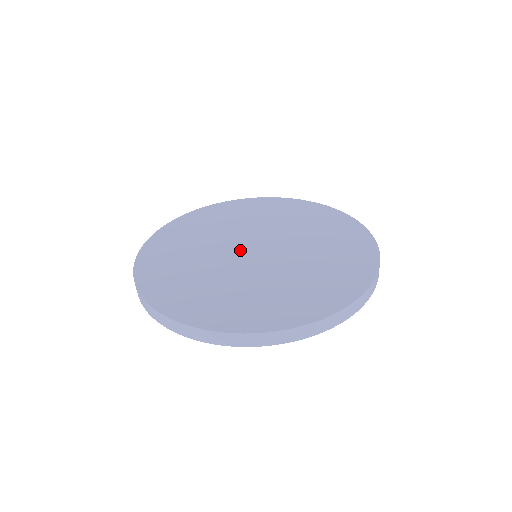
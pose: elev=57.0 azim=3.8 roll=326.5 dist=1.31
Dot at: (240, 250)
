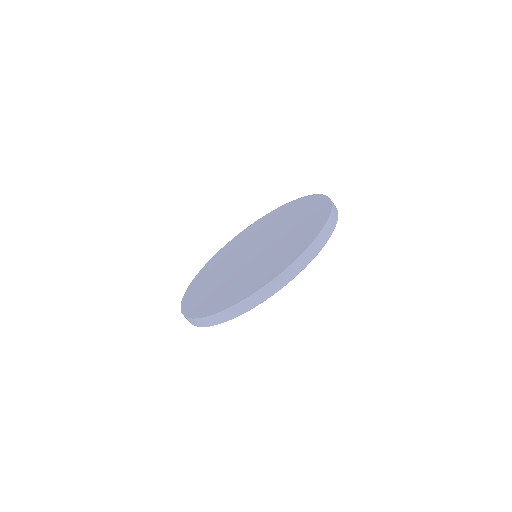
Dot at: (247, 259)
